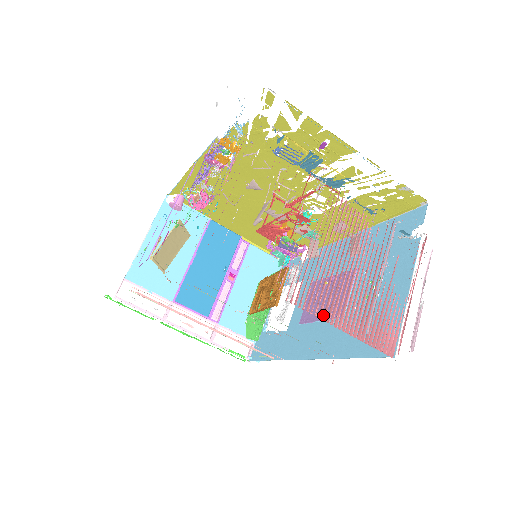
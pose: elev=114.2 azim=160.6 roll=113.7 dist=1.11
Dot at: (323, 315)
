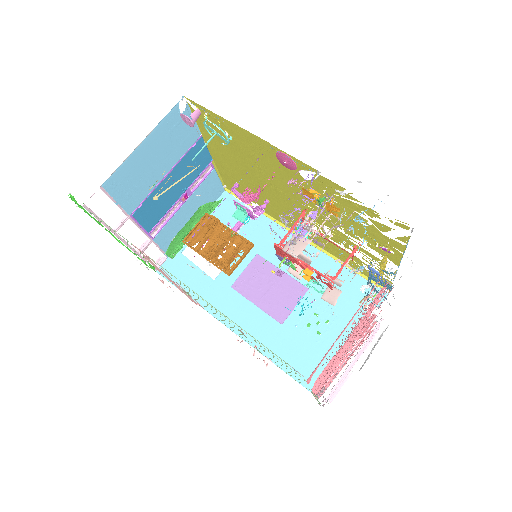
Dot at: occluded
